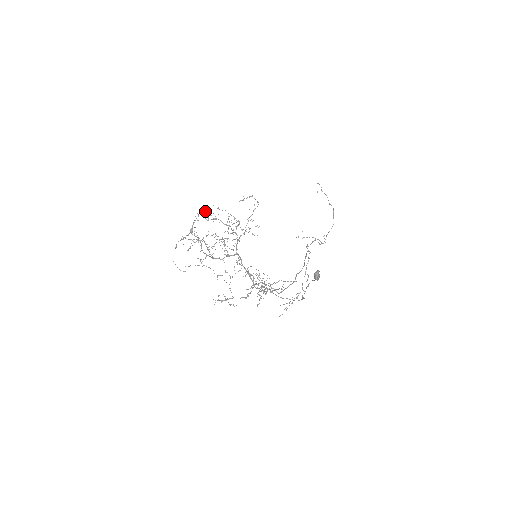
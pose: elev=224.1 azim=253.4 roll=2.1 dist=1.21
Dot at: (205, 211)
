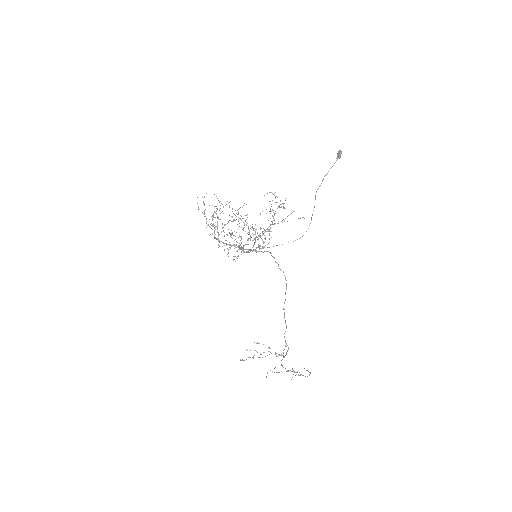
Dot at: occluded
